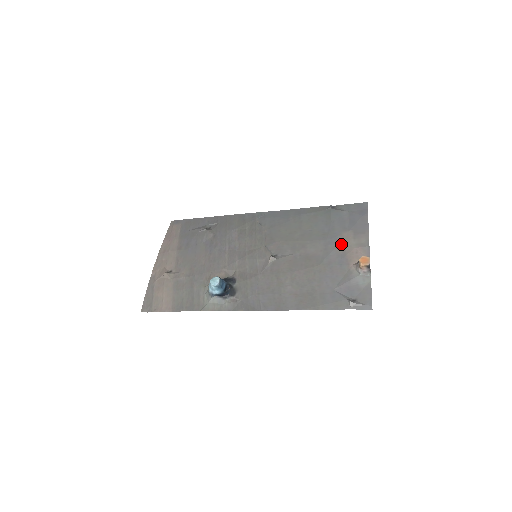
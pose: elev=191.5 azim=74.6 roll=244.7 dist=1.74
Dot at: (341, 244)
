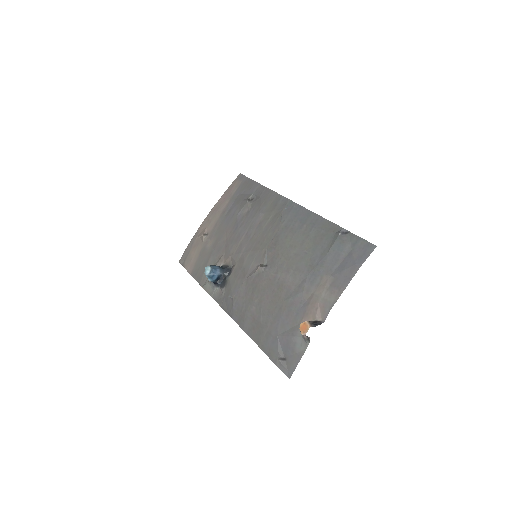
Dot at: (313, 289)
